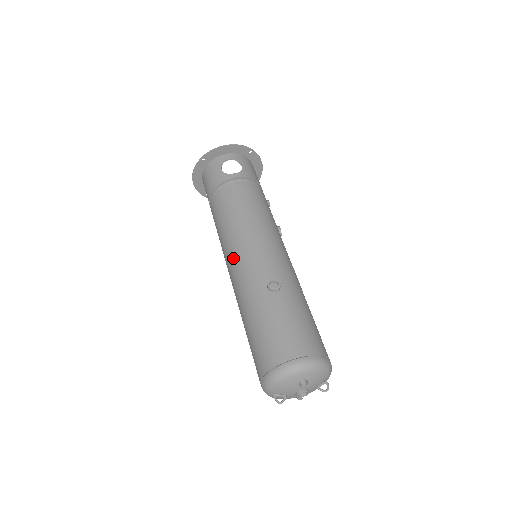
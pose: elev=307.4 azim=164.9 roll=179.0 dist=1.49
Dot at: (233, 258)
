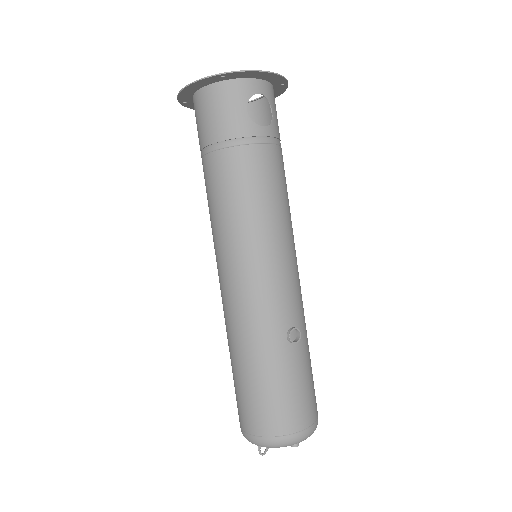
Dot at: (245, 274)
